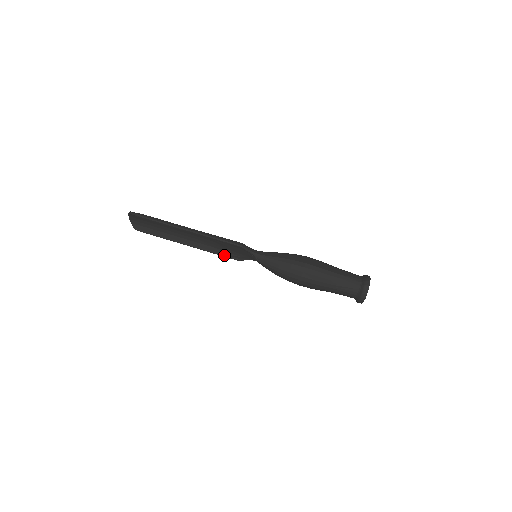
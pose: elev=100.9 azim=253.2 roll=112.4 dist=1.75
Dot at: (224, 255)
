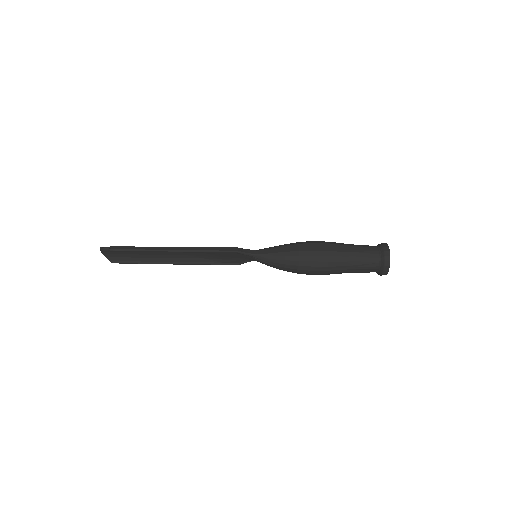
Dot at: (220, 263)
